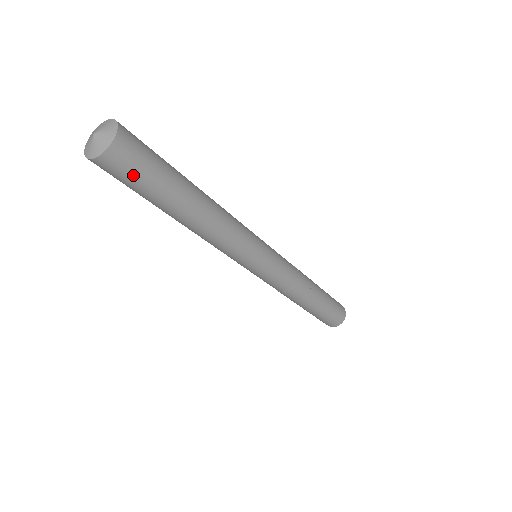
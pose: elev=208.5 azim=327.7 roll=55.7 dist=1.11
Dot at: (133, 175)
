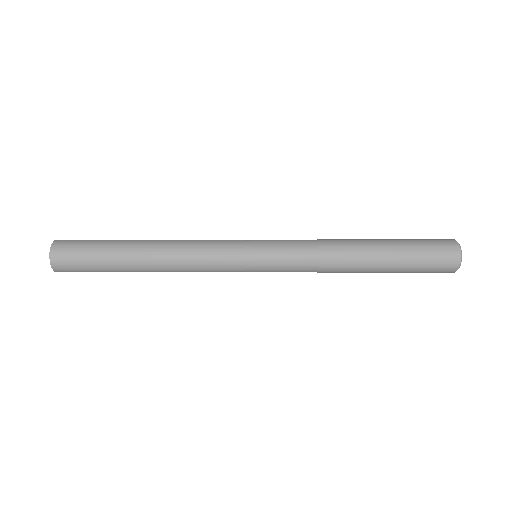
Dot at: (79, 265)
